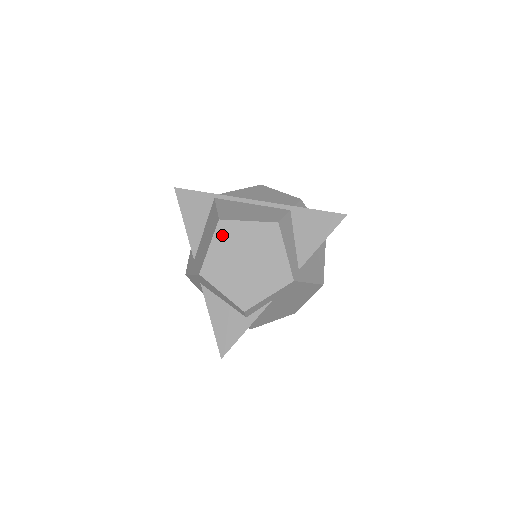
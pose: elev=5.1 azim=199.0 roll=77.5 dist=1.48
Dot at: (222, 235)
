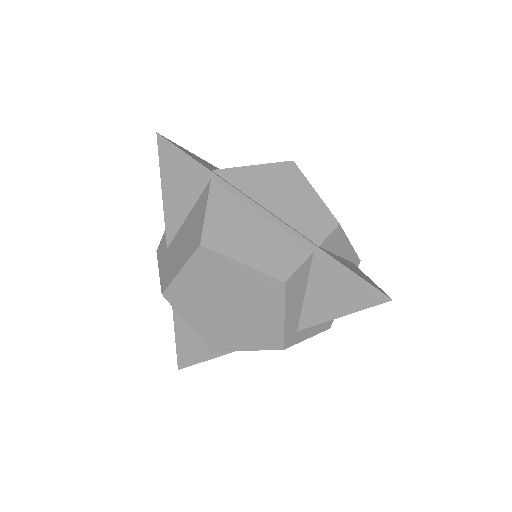
Dot at: (201, 265)
